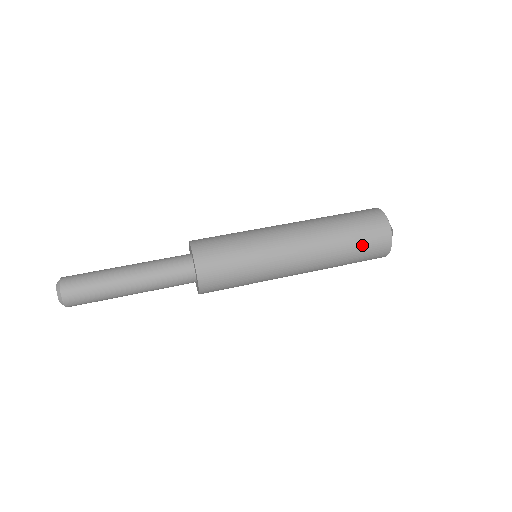
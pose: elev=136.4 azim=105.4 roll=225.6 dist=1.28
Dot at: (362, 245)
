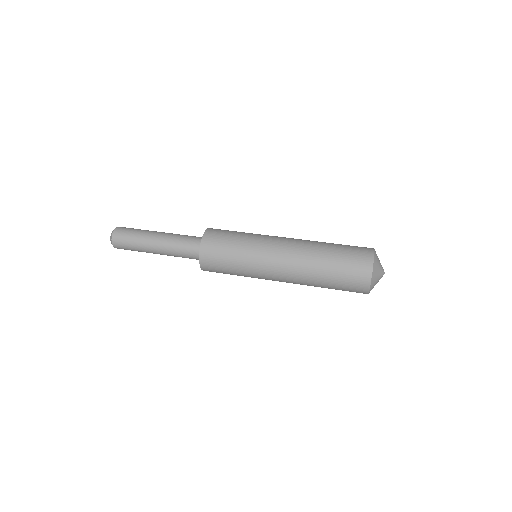
Dot at: (341, 274)
